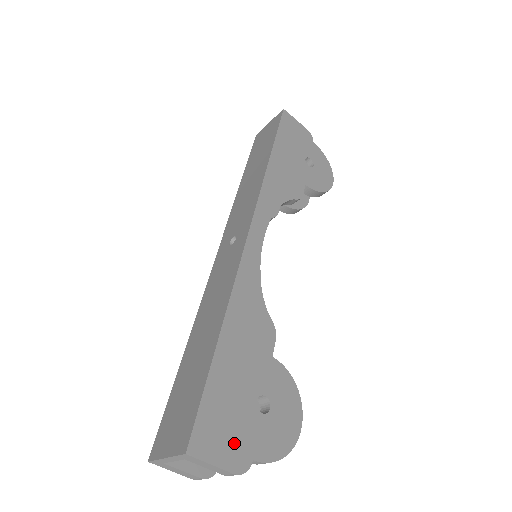
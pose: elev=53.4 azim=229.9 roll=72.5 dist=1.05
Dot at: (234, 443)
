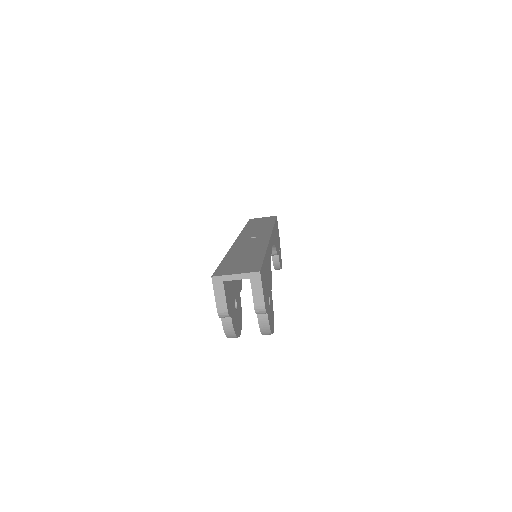
Dot at: (265, 296)
